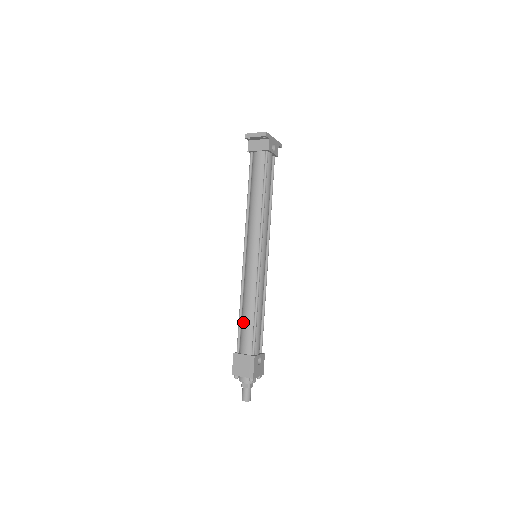
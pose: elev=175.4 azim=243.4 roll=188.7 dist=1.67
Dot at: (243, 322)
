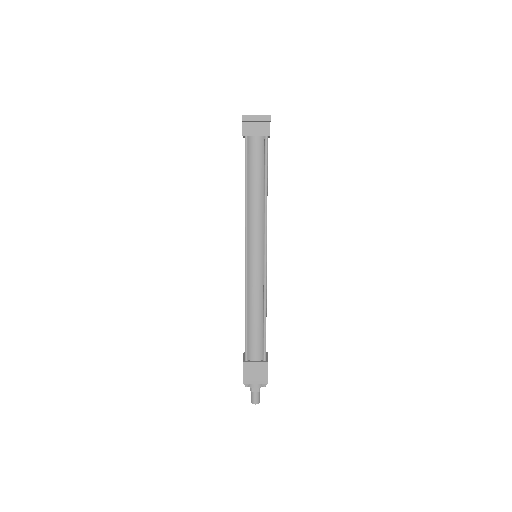
Dot at: (250, 329)
